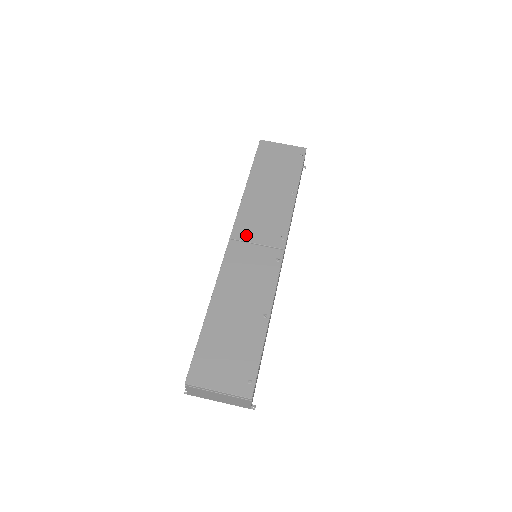
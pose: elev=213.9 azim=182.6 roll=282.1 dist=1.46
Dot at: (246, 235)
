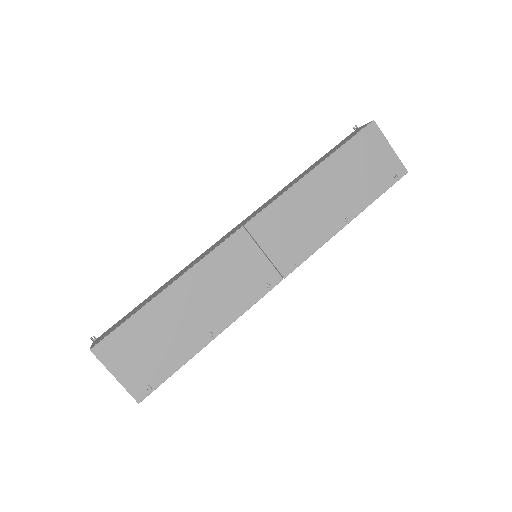
Dot at: (262, 234)
